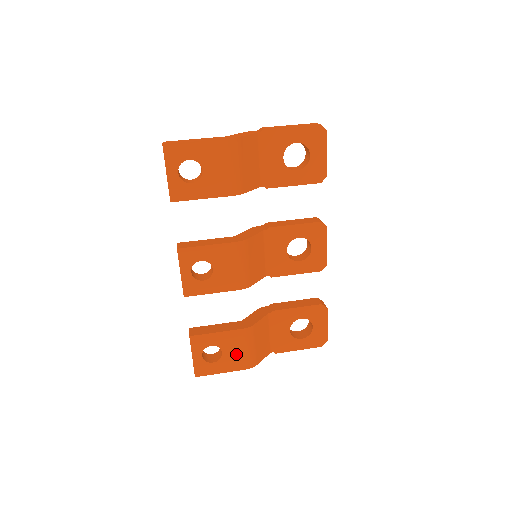
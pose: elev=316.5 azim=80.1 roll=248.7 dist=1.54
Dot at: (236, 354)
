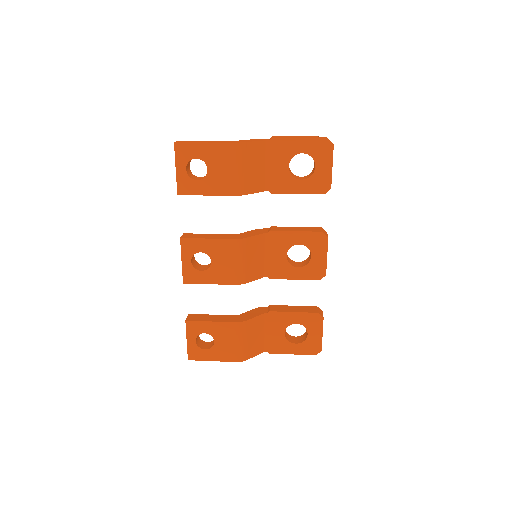
Dot at: (227, 345)
